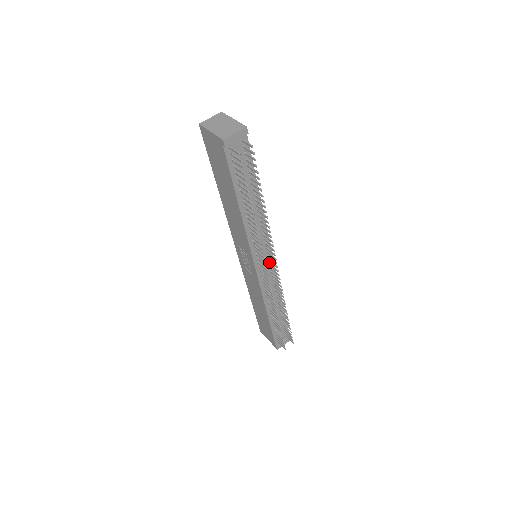
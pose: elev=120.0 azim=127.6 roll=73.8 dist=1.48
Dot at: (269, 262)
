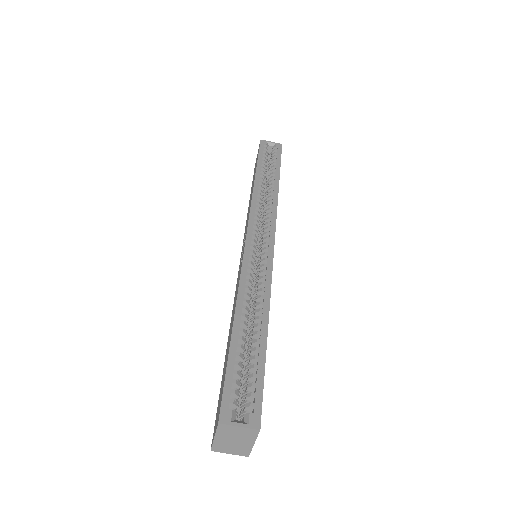
Dot at: occluded
